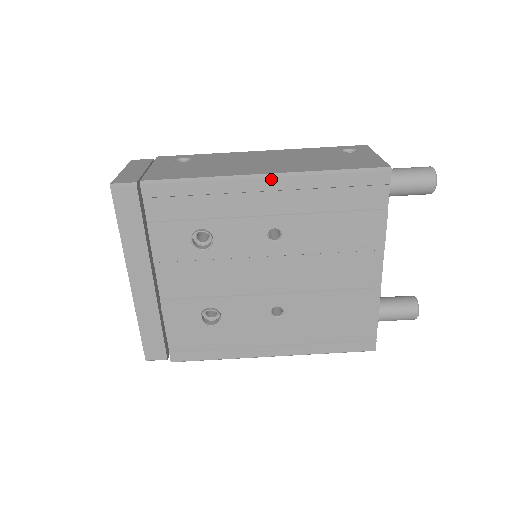
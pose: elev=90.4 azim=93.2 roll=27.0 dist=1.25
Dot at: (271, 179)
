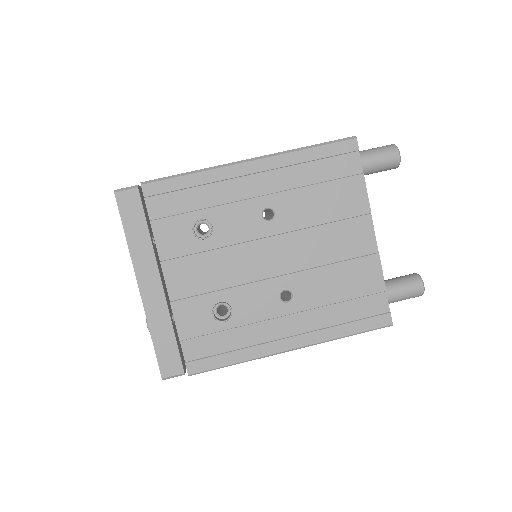
Dot at: (255, 162)
